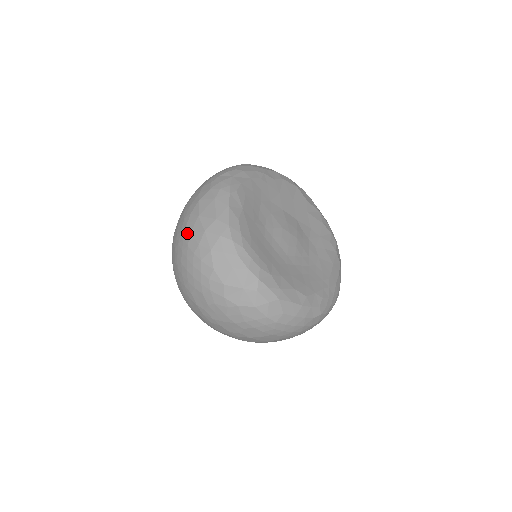
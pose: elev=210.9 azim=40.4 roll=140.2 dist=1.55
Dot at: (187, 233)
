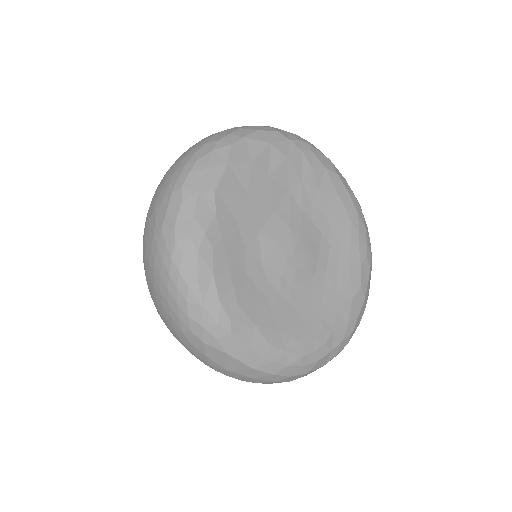
Dot at: occluded
